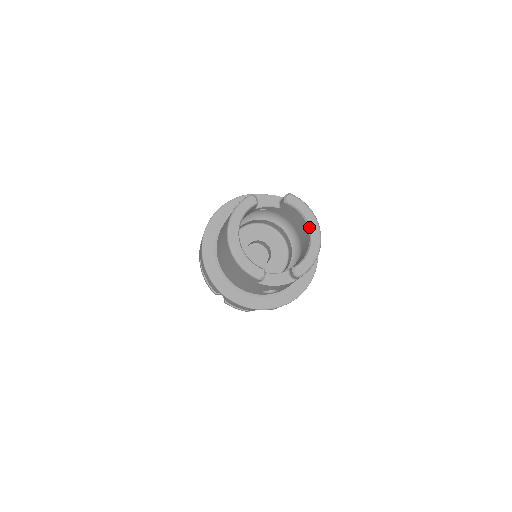
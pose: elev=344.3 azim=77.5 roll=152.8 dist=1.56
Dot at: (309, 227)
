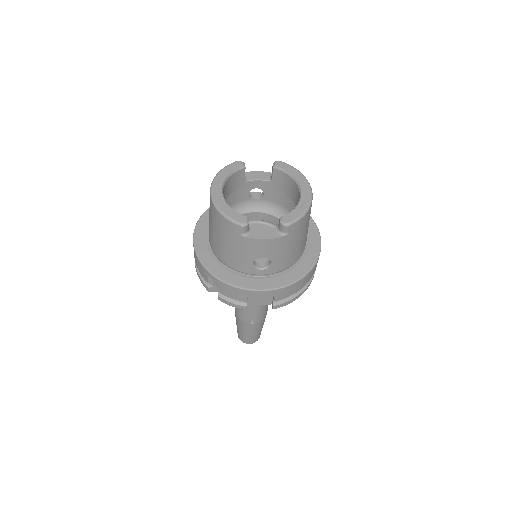
Dot at: (299, 185)
